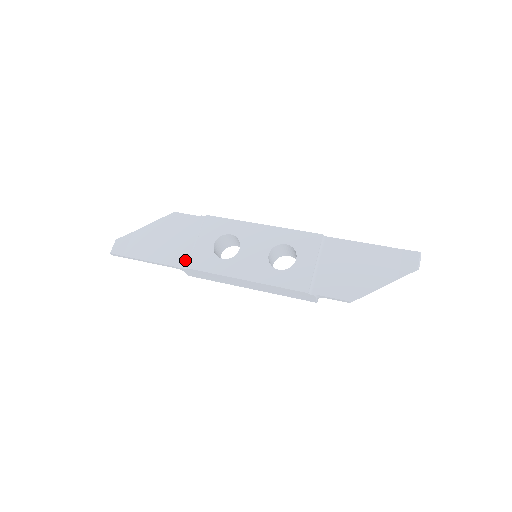
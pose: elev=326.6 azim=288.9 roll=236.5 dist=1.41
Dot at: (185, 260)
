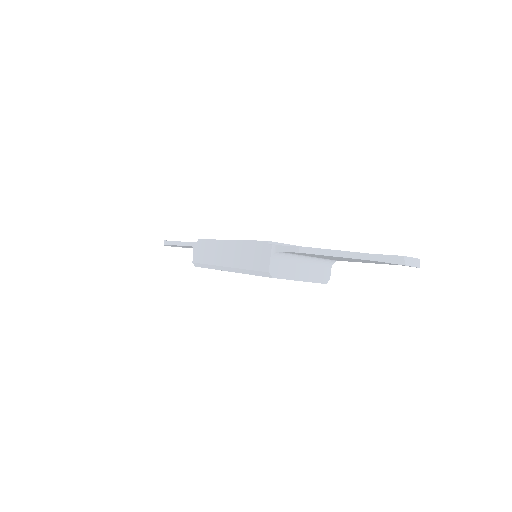
Dot at: occluded
